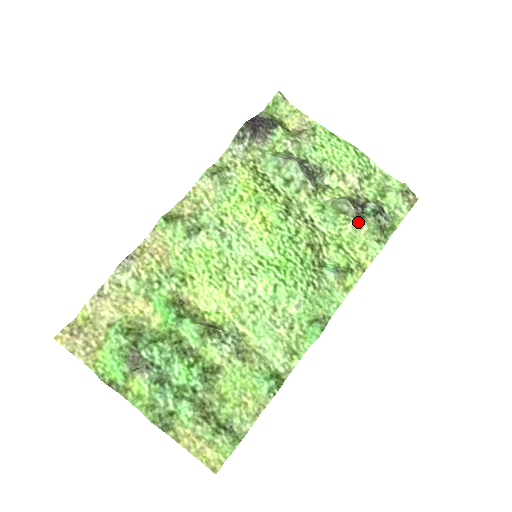
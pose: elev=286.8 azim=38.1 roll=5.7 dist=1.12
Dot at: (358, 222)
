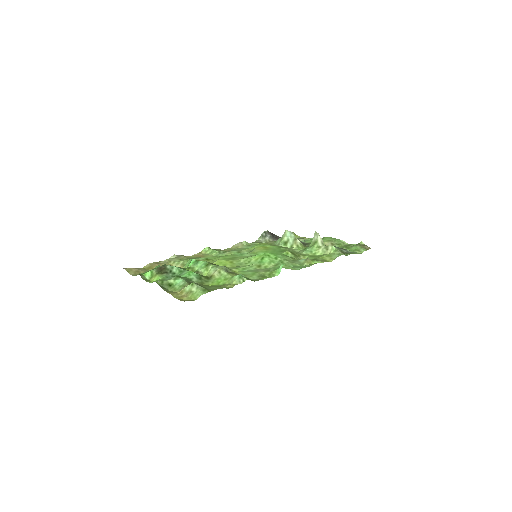
Dot at: (326, 247)
